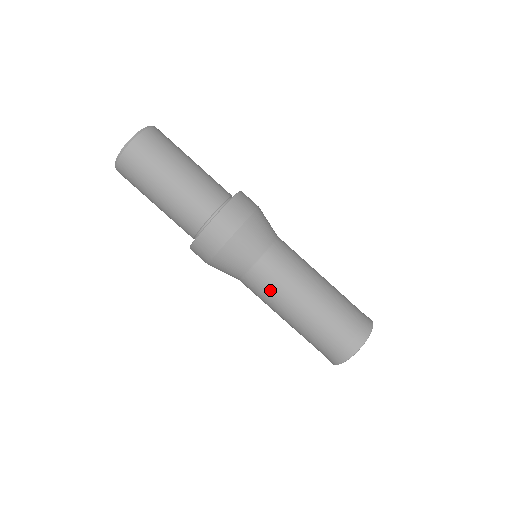
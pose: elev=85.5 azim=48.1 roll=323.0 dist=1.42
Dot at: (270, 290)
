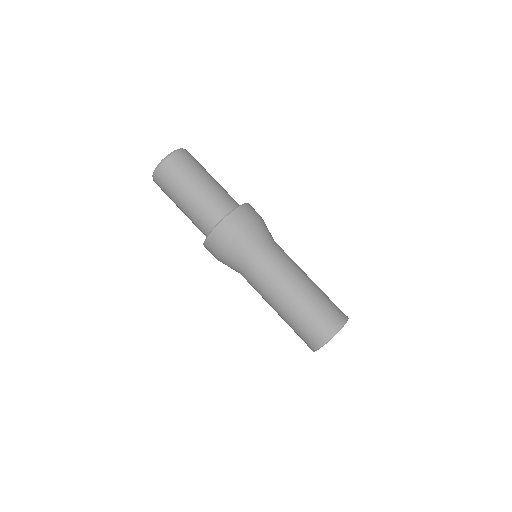
Dot at: (275, 270)
